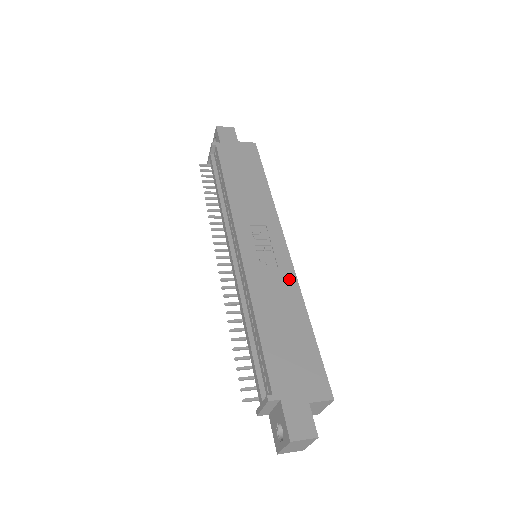
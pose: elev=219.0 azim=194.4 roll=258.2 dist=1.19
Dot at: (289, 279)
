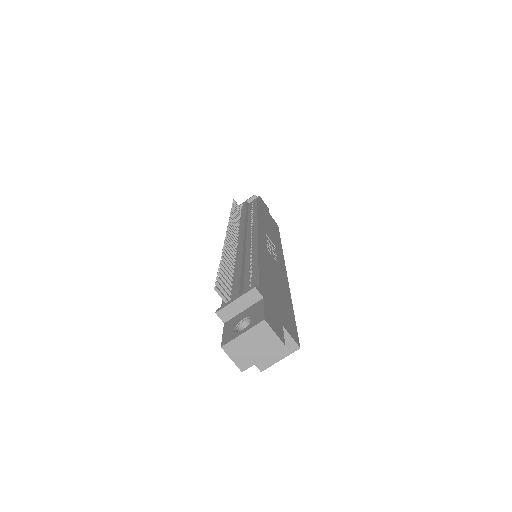
Dot at: (284, 276)
